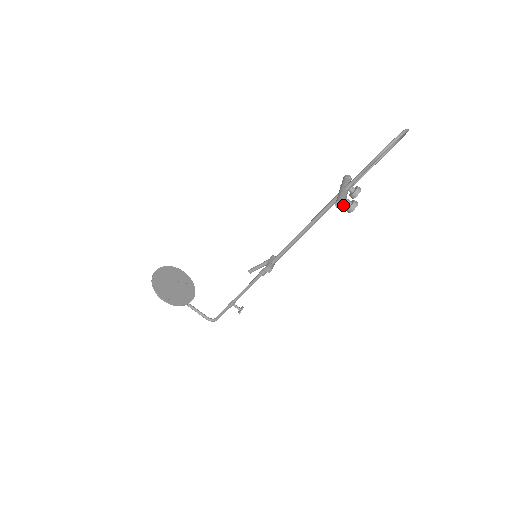
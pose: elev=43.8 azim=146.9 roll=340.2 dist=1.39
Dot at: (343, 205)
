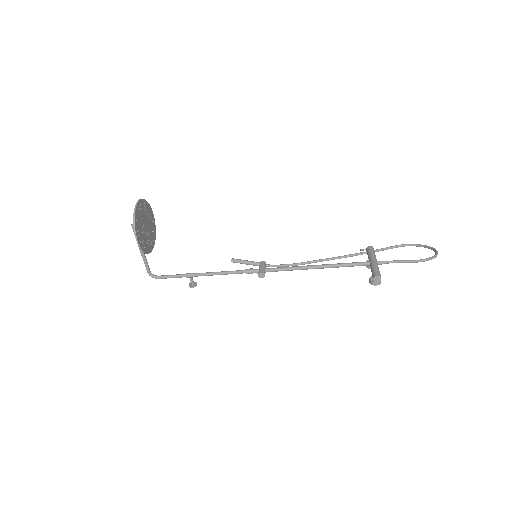
Dot at: (379, 280)
